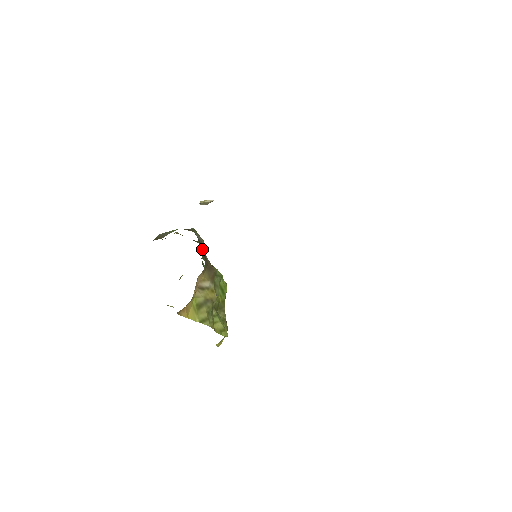
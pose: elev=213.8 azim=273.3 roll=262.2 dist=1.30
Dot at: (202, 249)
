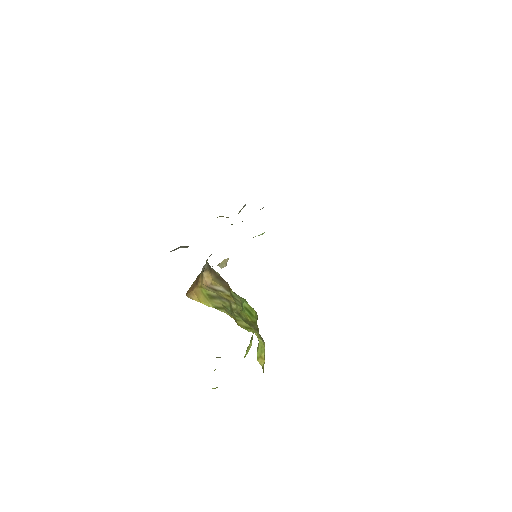
Dot at: occluded
